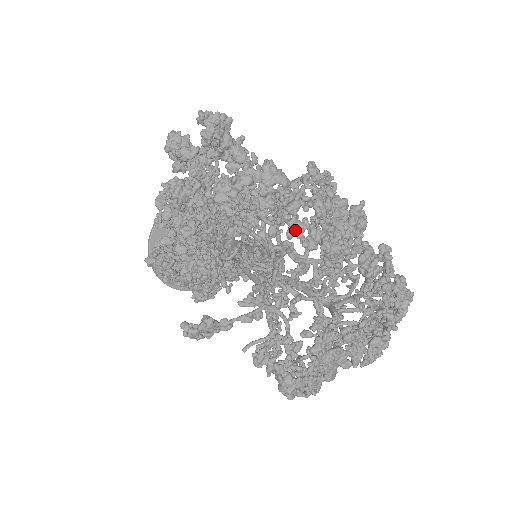
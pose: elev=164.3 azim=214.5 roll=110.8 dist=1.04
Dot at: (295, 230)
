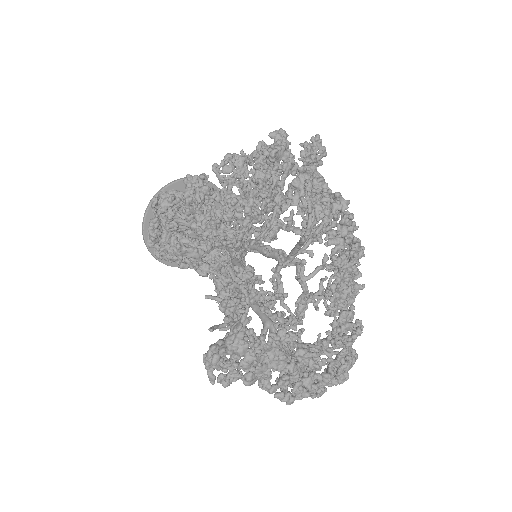
Dot at: (337, 242)
